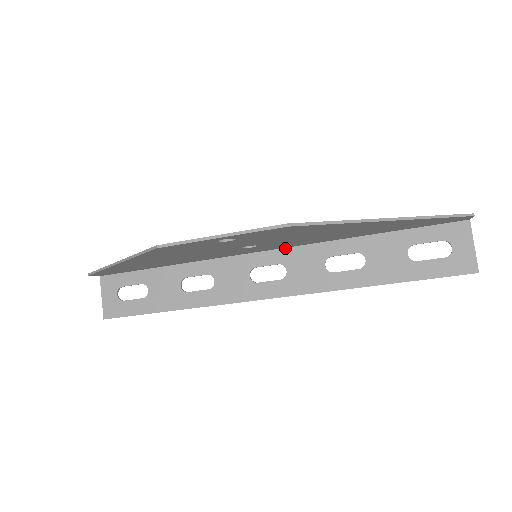
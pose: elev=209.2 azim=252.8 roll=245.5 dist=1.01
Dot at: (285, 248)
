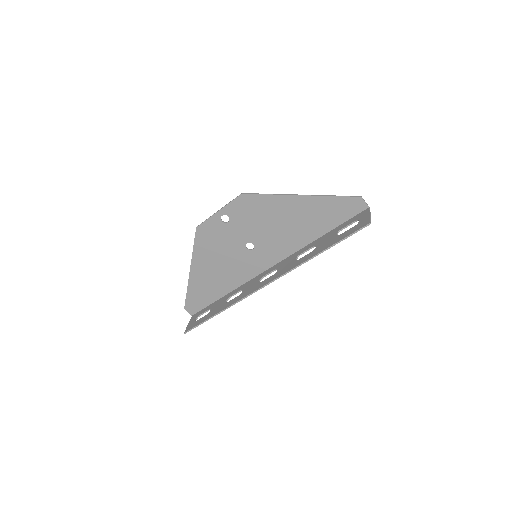
Dot at: (280, 262)
